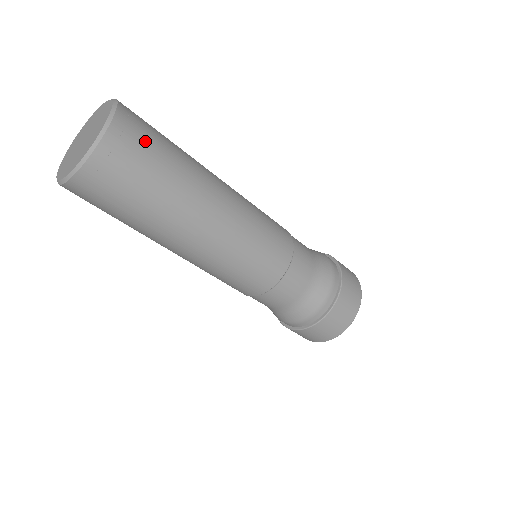
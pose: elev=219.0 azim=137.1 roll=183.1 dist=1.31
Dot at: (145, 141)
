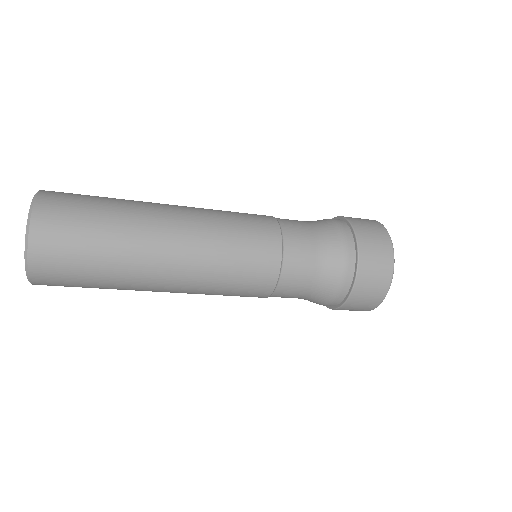
Dot at: (67, 279)
